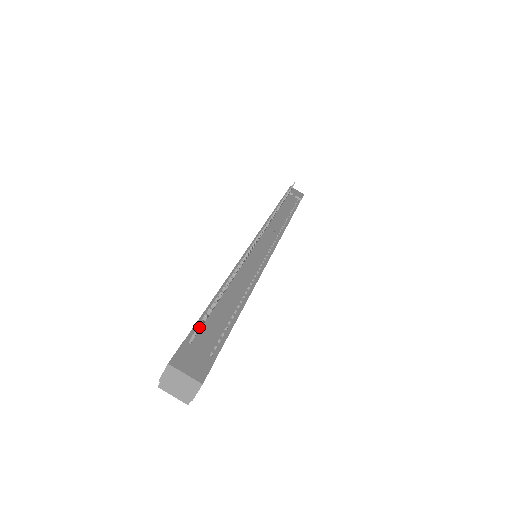
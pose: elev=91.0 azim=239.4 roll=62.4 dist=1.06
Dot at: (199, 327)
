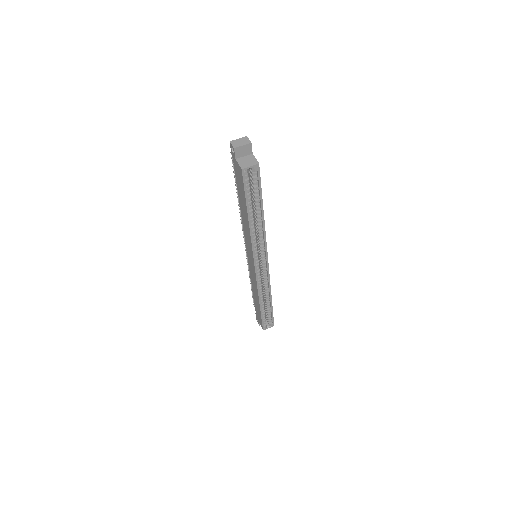
Dot at: occluded
